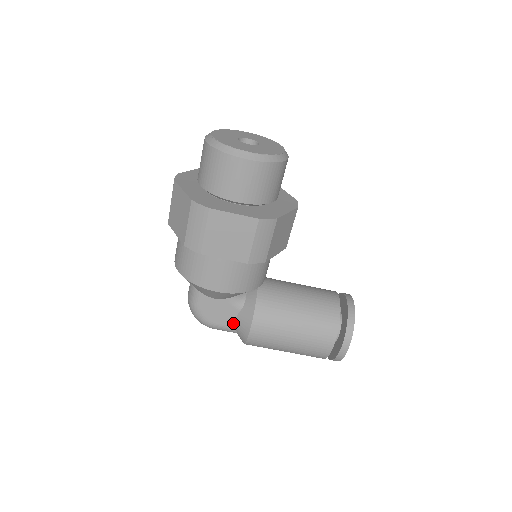
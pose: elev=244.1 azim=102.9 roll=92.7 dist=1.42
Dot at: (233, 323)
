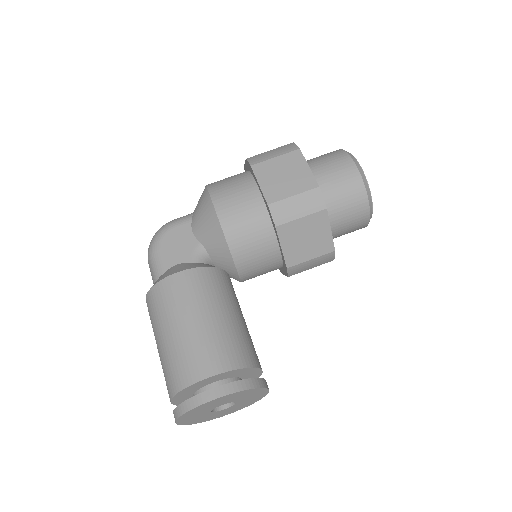
Dot at: (171, 265)
